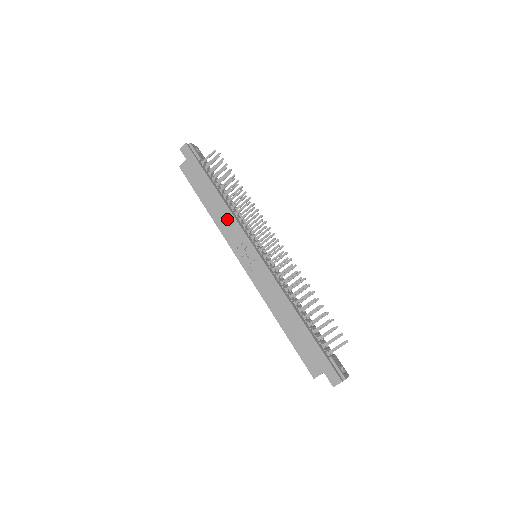
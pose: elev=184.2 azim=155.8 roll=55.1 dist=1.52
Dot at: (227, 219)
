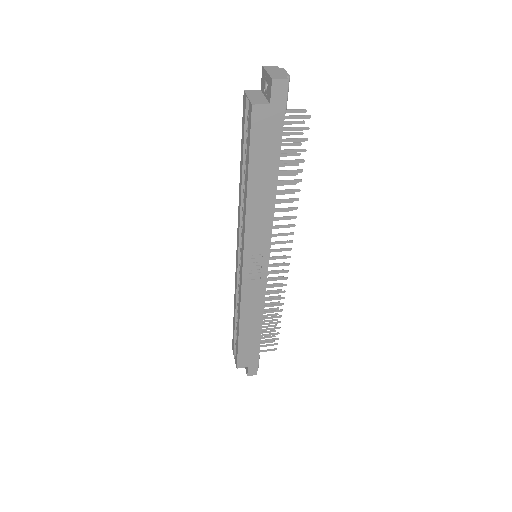
Dot at: (264, 218)
